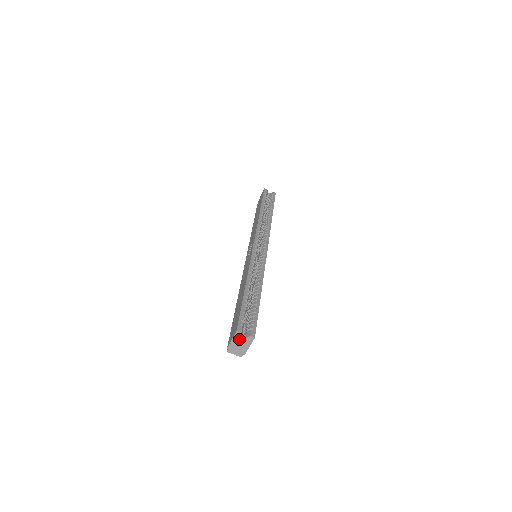
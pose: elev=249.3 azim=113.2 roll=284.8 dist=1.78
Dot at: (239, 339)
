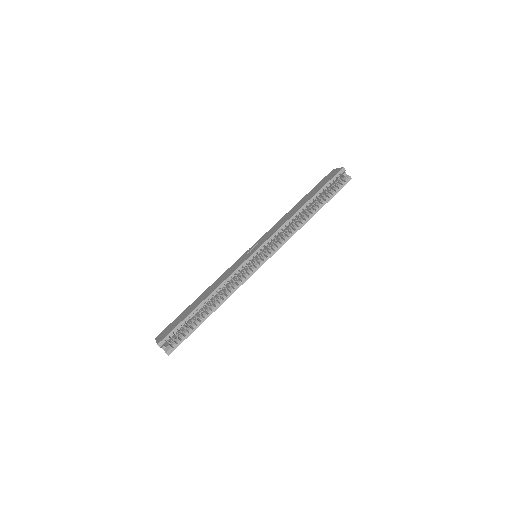
Dot at: occluded
